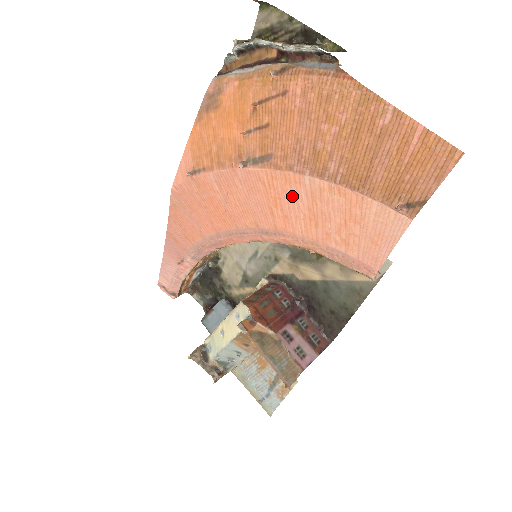
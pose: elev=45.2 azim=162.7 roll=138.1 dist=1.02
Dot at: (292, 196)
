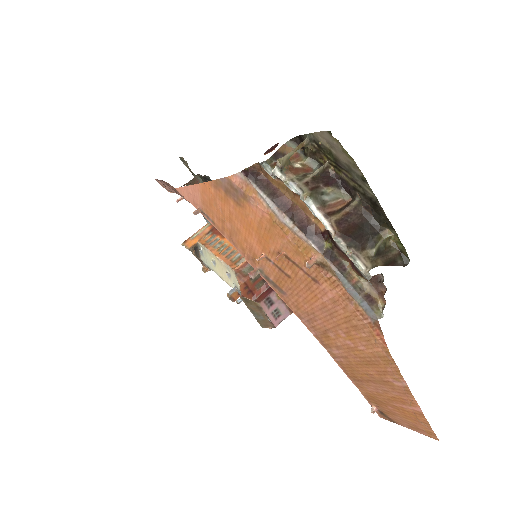
Dot at: occluded
